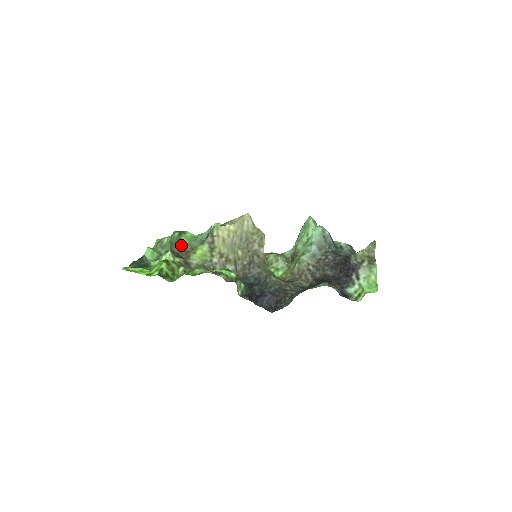
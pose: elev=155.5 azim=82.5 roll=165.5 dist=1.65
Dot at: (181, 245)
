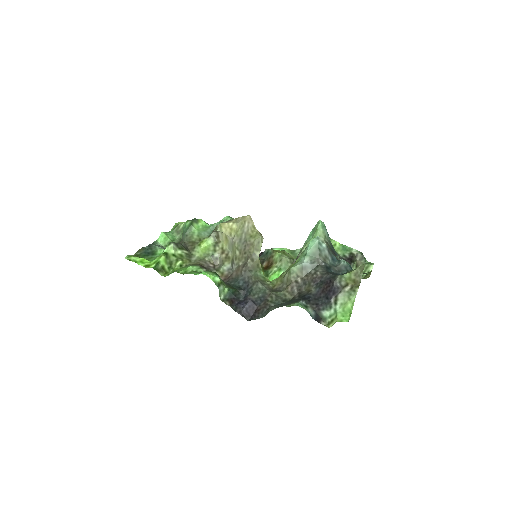
Dot at: (190, 235)
